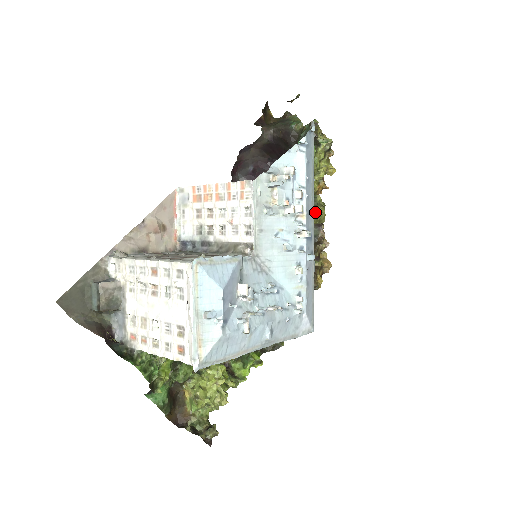
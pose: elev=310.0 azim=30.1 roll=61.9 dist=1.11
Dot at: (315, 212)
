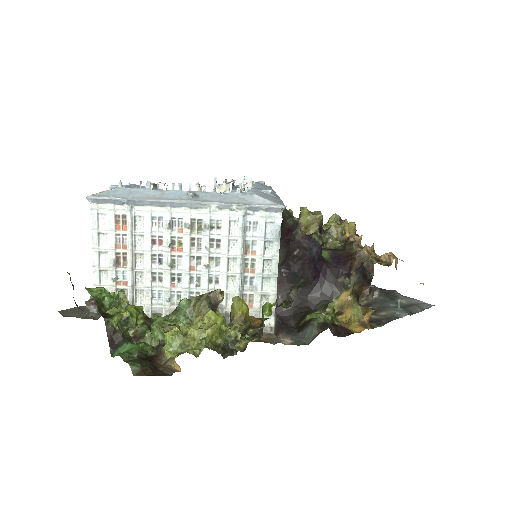
Dot at: (301, 211)
